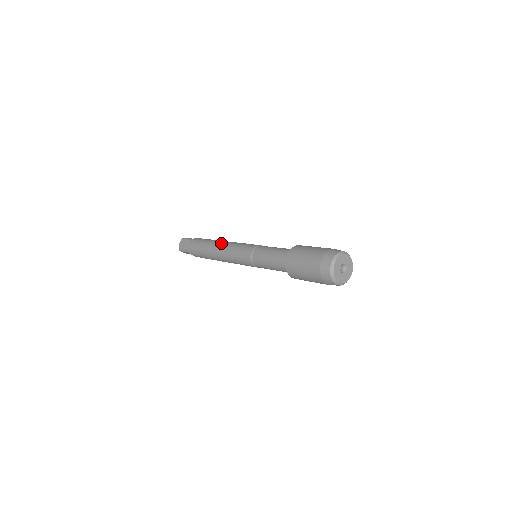
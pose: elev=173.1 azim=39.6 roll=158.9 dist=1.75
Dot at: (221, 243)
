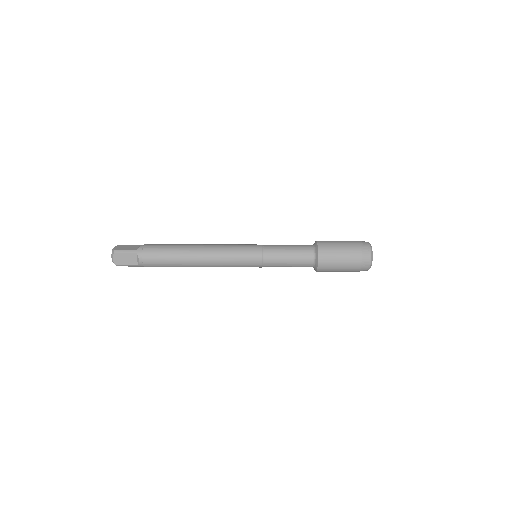
Dot at: (204, 244)
